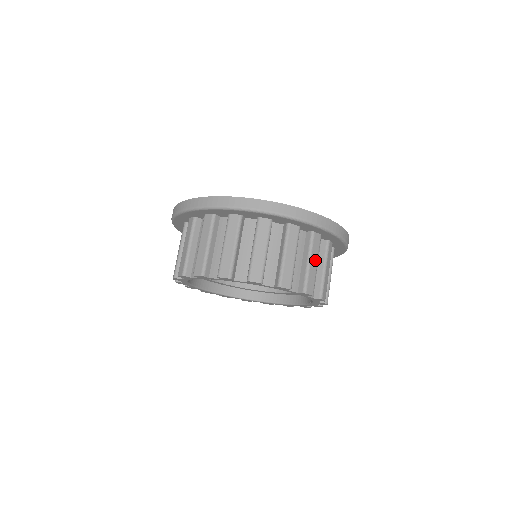
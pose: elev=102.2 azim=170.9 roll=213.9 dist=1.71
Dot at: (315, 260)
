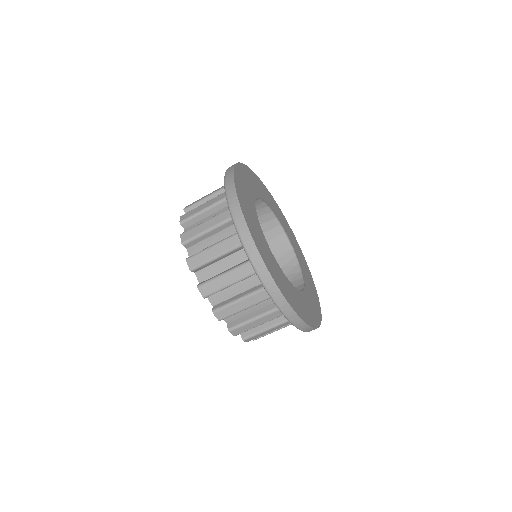
Dot at: (247, 304)
